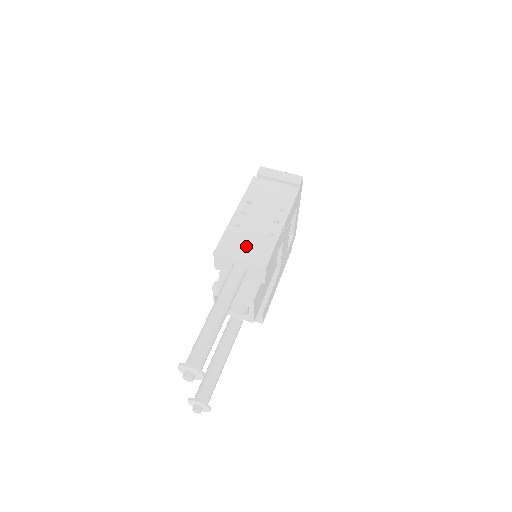
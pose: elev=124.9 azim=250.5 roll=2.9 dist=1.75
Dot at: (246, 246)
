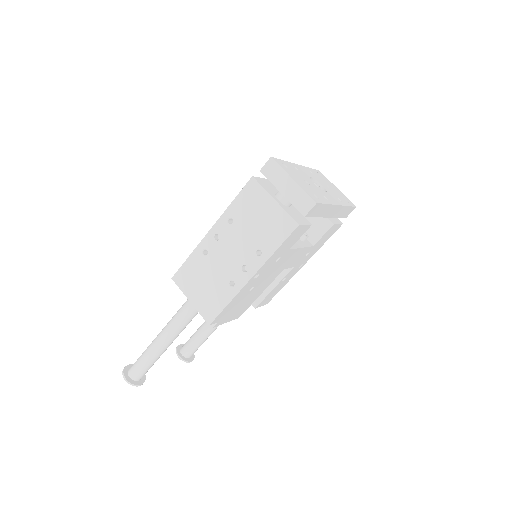
Dot at: (202, 287)
